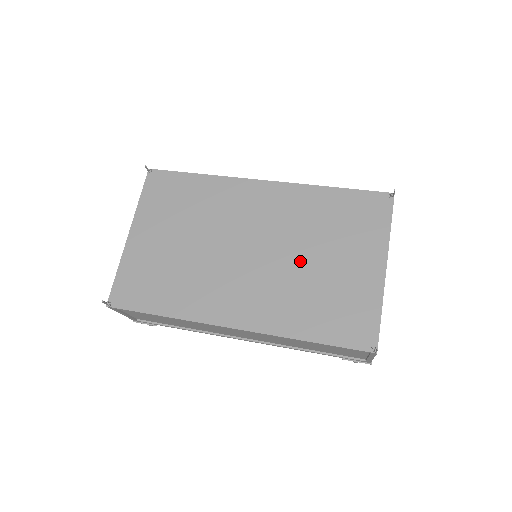
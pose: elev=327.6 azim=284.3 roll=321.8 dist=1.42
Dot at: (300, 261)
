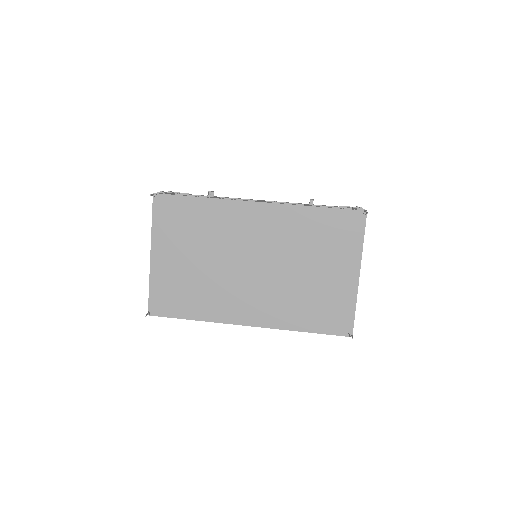
Dot at: (294, 273)
